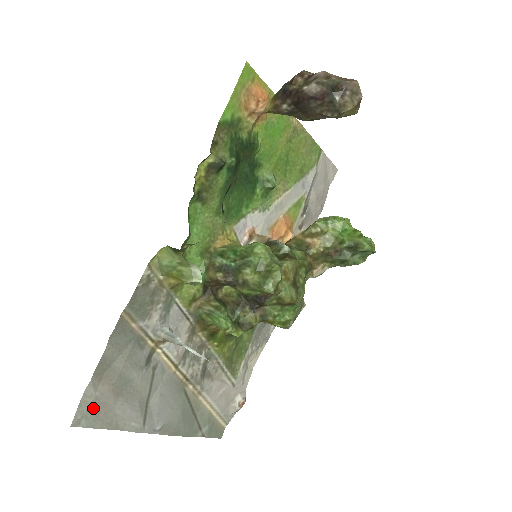
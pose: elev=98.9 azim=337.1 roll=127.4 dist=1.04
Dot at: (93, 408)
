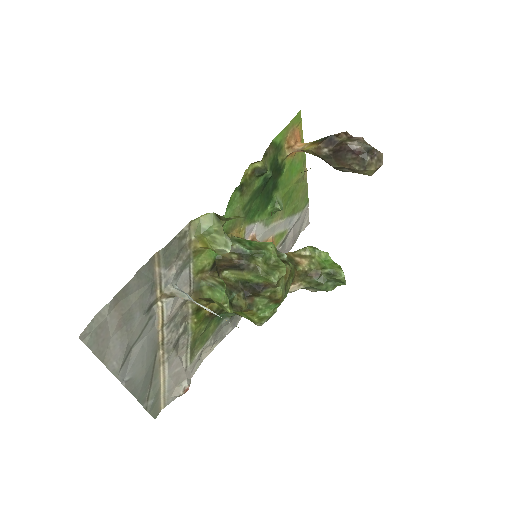
Dot at: (99, 329)
